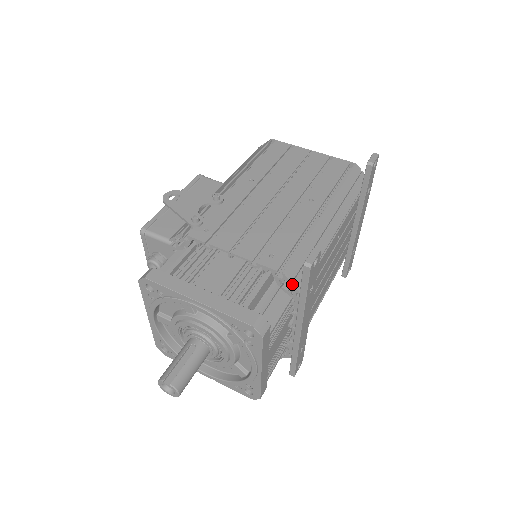
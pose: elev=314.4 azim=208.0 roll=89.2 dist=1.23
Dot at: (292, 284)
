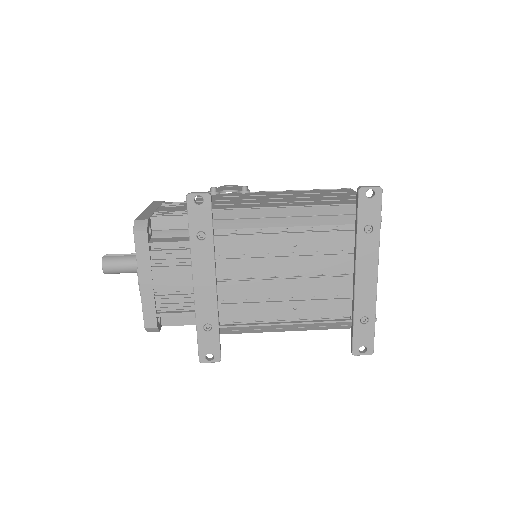
Dot at: occluded
